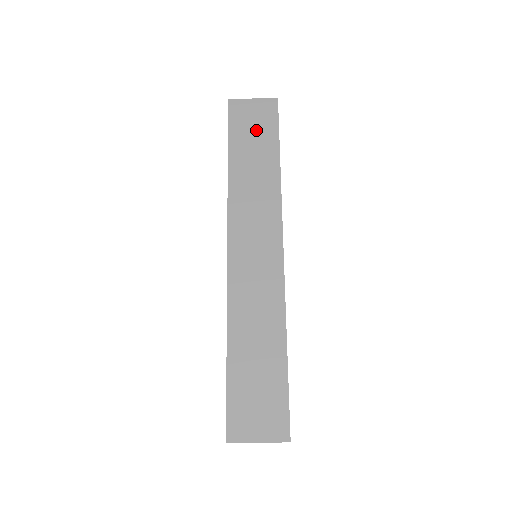
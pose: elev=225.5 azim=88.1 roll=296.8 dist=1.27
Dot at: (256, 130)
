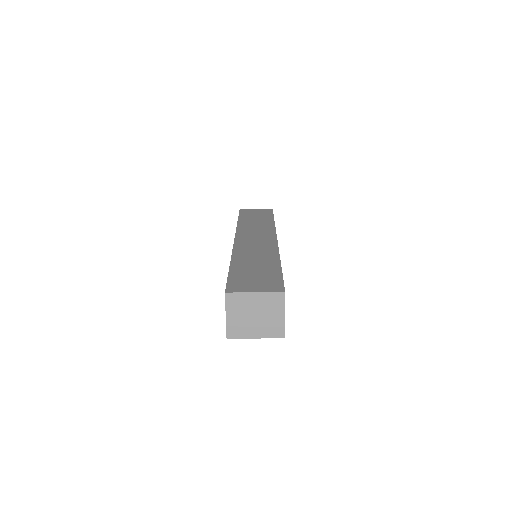
Dot at: (258, 215)
